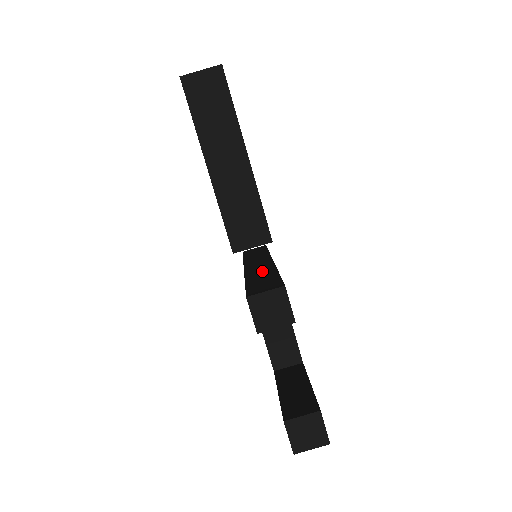
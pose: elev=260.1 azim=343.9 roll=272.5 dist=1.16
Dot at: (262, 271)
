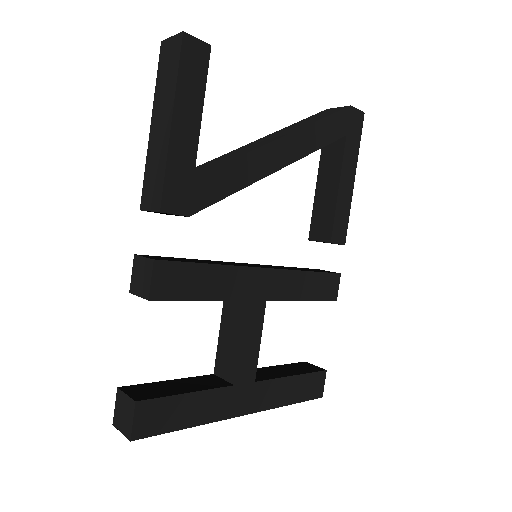
Dot at: occluded
